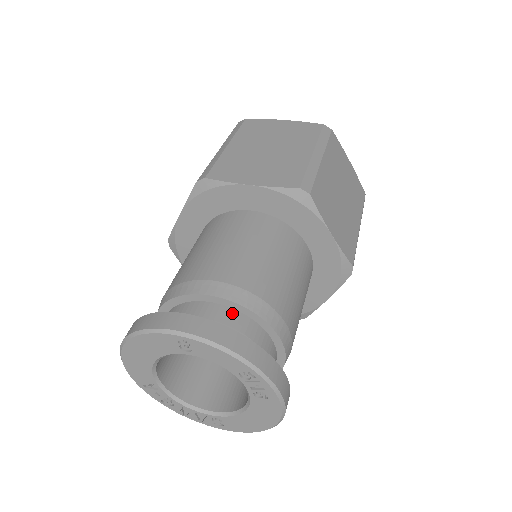
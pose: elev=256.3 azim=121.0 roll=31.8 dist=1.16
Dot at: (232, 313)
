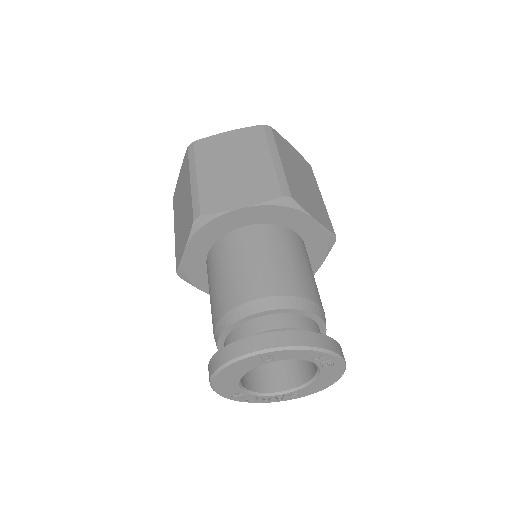
Dot at: (283, 317)
